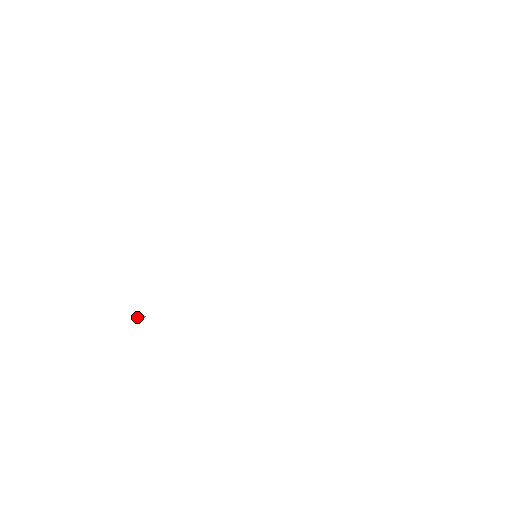
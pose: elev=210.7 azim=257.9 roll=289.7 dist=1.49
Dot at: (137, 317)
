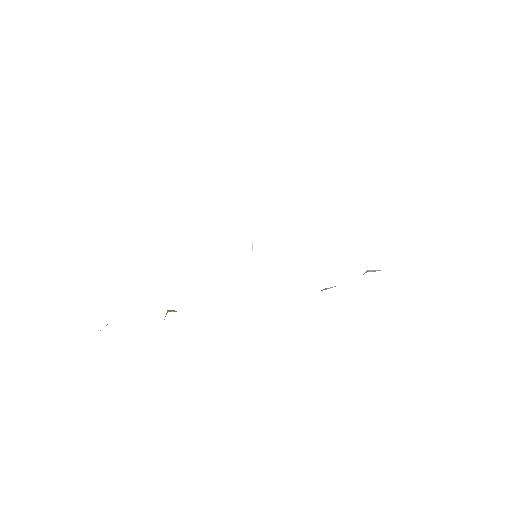
Dot at: occluded
